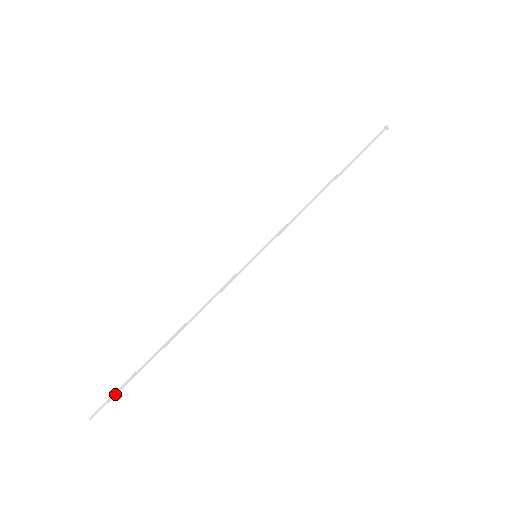
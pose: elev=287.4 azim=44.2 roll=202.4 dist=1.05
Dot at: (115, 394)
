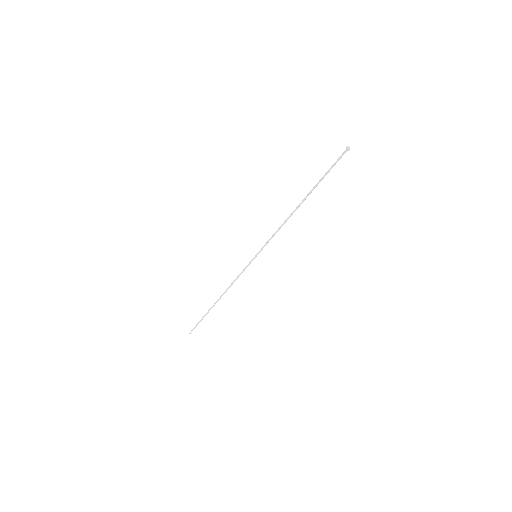
Dot at: occluded
